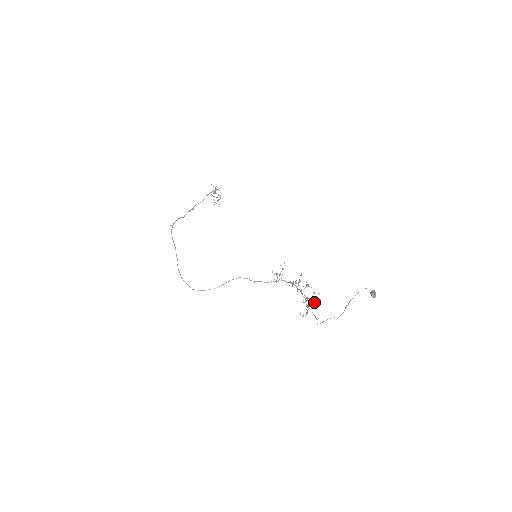
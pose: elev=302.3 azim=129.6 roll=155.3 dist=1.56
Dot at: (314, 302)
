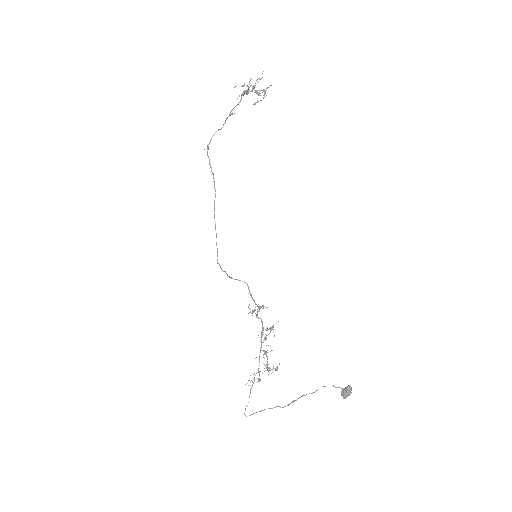
Dot at: (276, 367)
